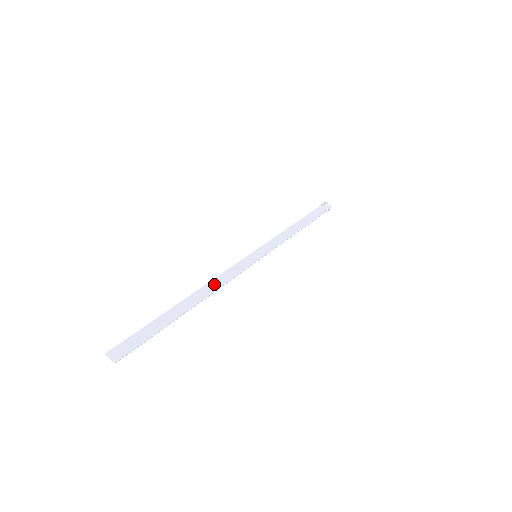
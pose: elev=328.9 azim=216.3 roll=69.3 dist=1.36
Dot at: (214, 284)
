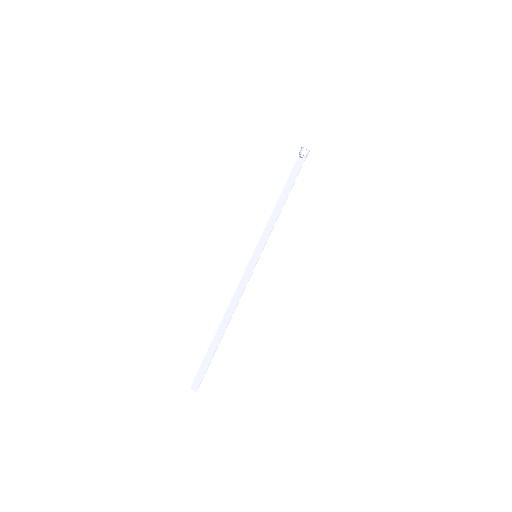
Dot at: (233, 302)
